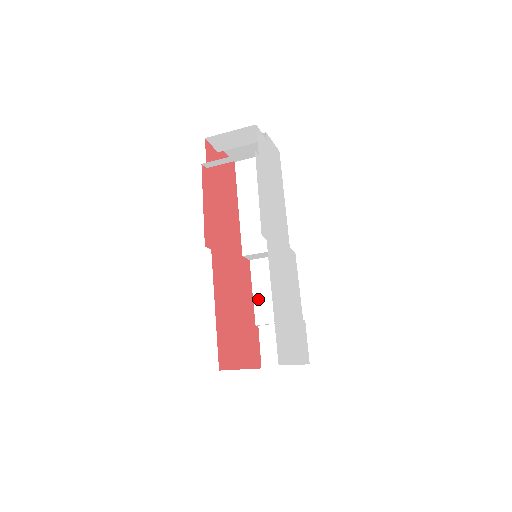
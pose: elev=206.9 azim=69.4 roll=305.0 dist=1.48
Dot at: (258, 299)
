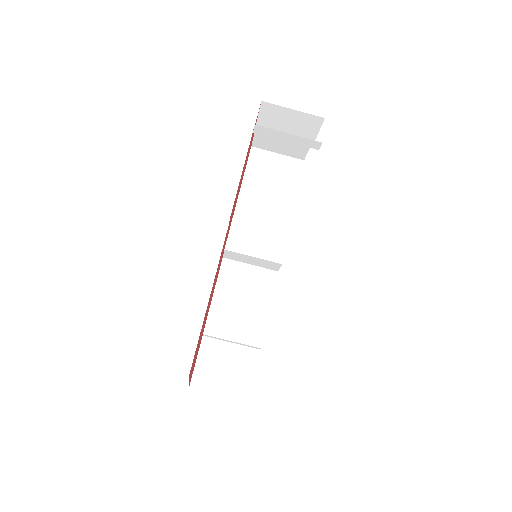
Dot at: (217, 305)
